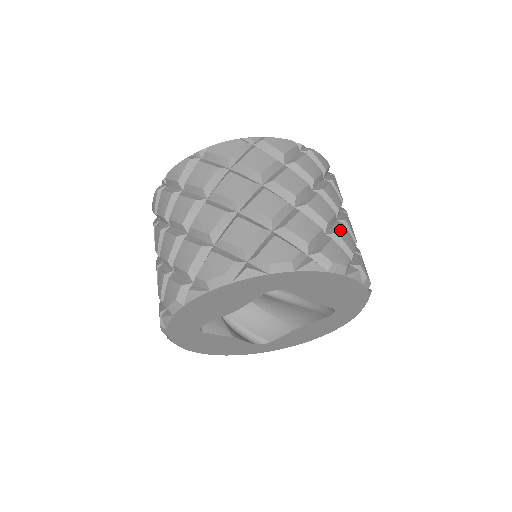
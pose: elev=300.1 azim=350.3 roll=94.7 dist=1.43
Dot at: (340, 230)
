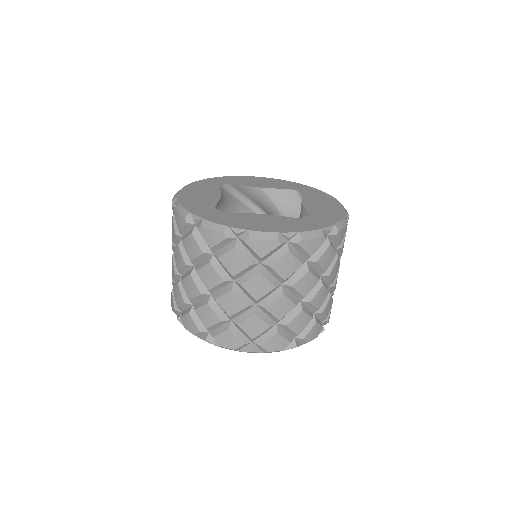
Dot at: (244, 322)
